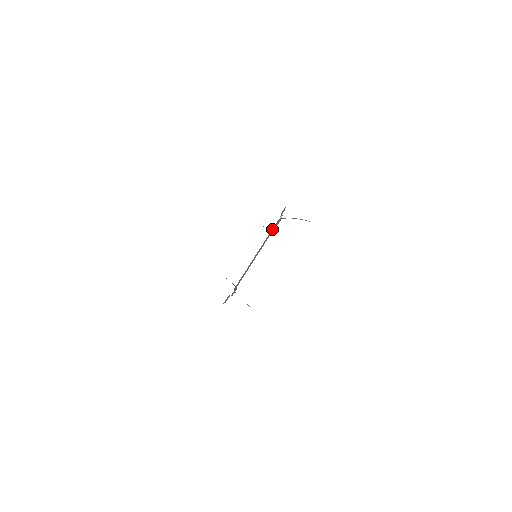
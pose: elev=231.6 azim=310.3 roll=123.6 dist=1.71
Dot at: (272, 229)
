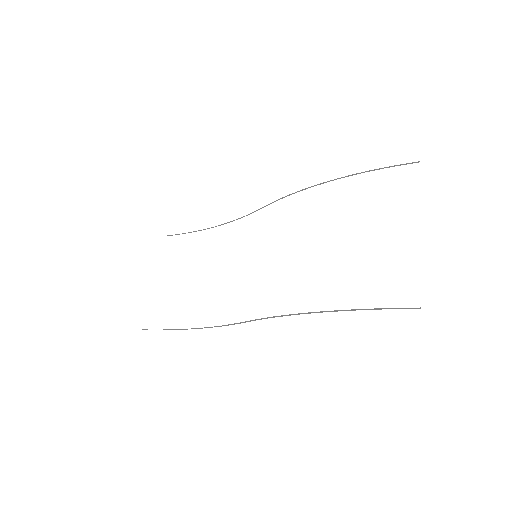
Dot at: occluded
